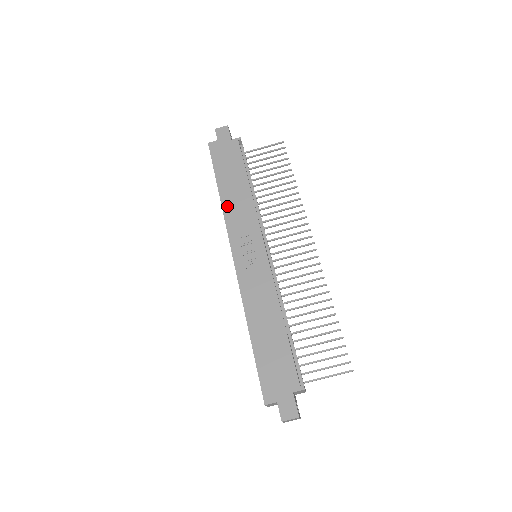
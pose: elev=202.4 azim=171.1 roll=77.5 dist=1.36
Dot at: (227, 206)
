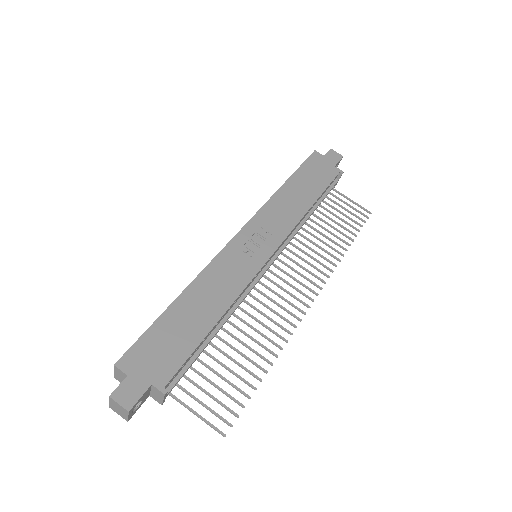
Dot at: (278, 198)
